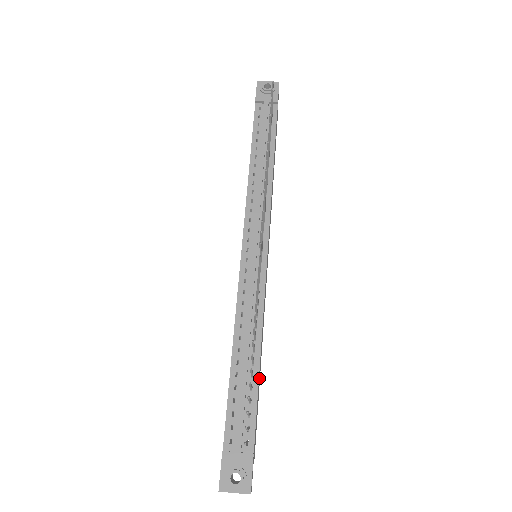
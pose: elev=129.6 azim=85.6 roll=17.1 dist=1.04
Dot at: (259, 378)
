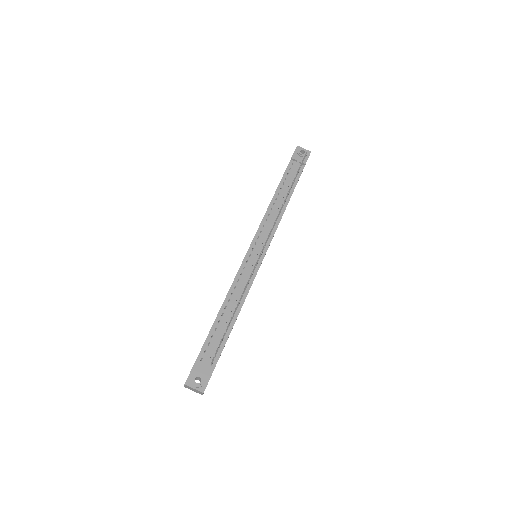
Dot at: occluded
